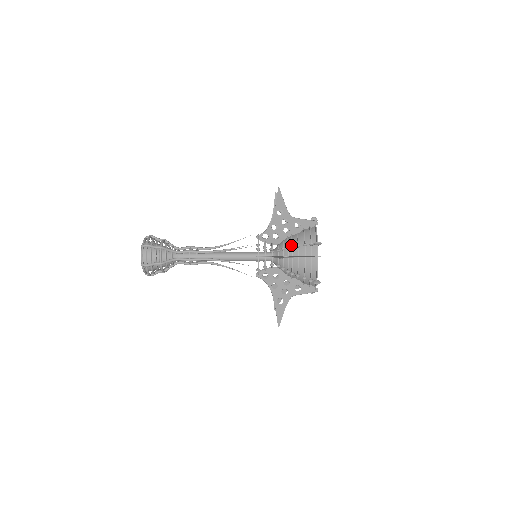
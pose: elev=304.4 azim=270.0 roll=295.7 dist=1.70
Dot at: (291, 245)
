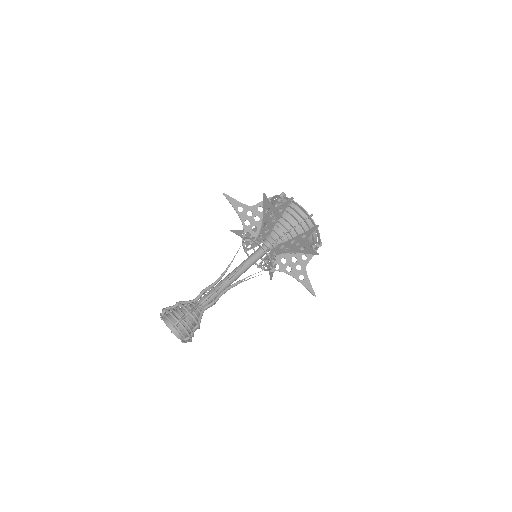
Dot at: occluded
